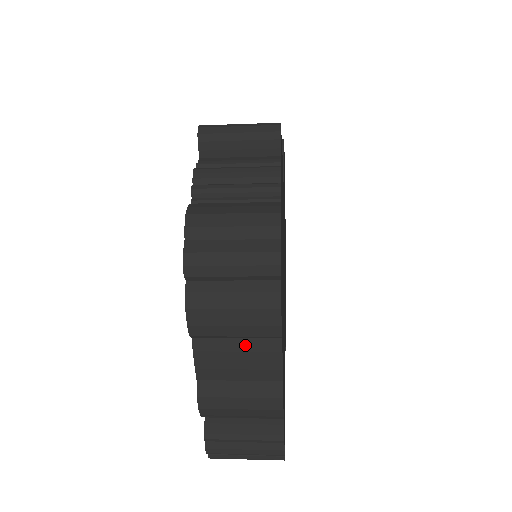
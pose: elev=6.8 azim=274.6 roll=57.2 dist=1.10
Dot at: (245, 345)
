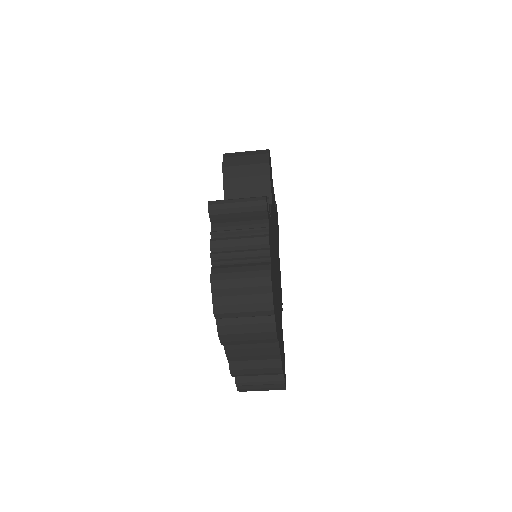
Dot at: (256, 345)
